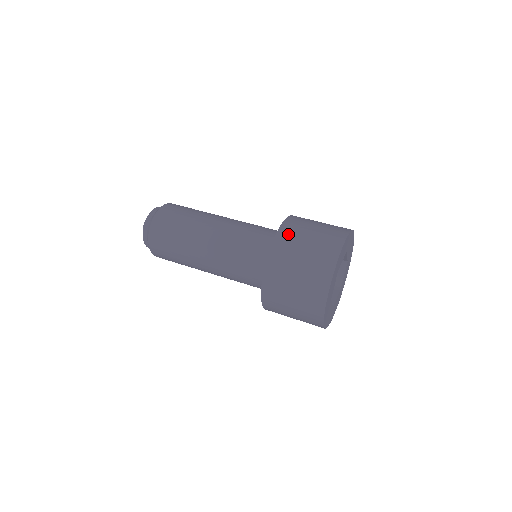
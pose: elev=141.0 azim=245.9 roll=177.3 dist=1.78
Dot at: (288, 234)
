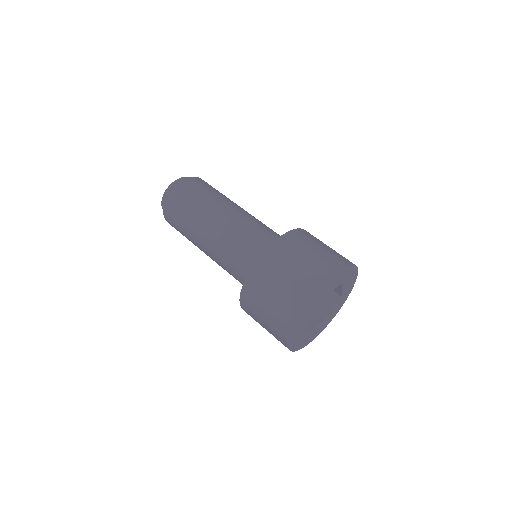
Dot at: (289, 242)
